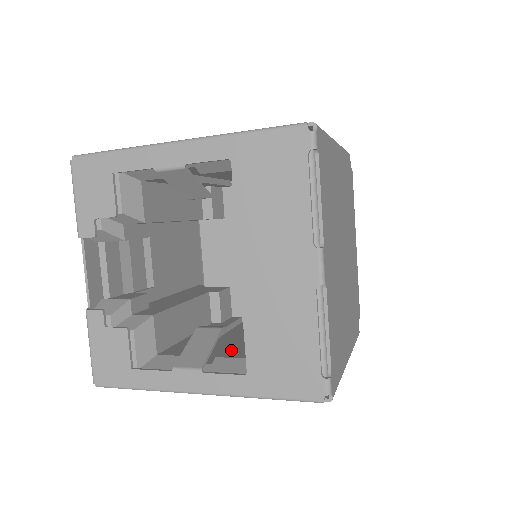
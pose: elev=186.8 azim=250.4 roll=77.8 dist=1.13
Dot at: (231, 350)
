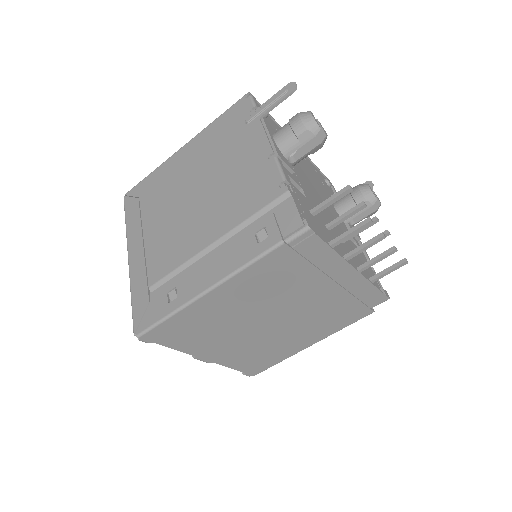
Dot at: occluded
